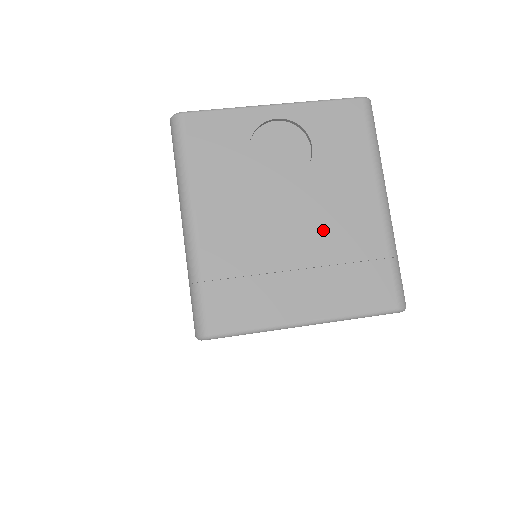
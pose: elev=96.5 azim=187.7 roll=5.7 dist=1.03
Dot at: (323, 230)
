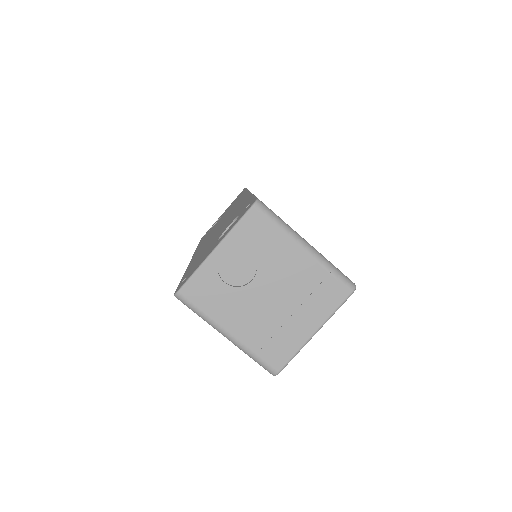
Dot at: (289, 288)
